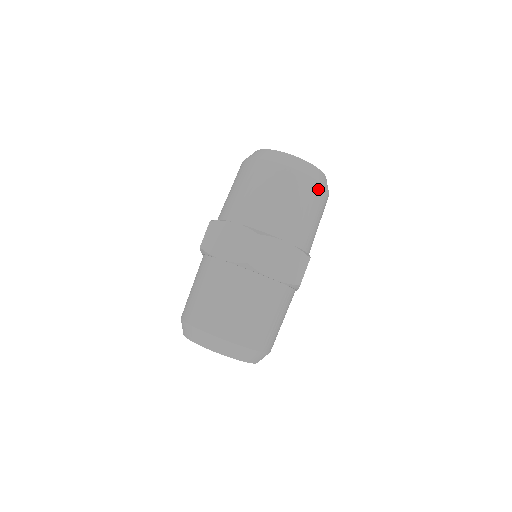
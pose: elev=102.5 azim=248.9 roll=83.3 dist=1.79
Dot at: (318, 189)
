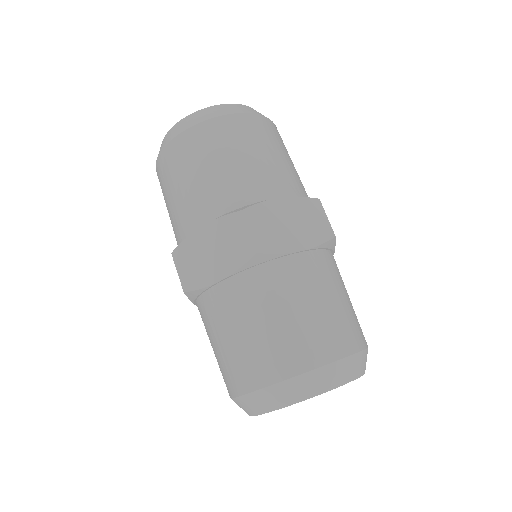
Dot at: (262, 123)
